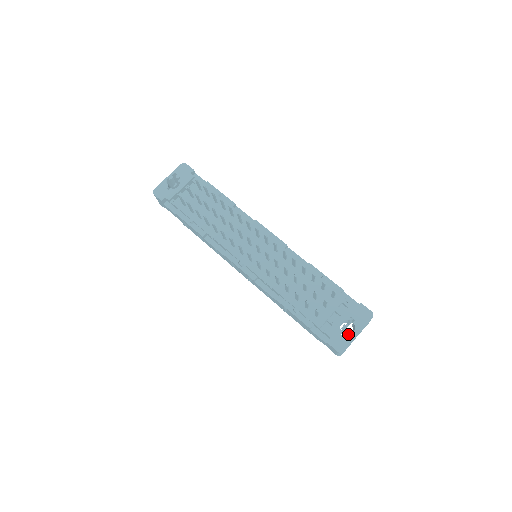
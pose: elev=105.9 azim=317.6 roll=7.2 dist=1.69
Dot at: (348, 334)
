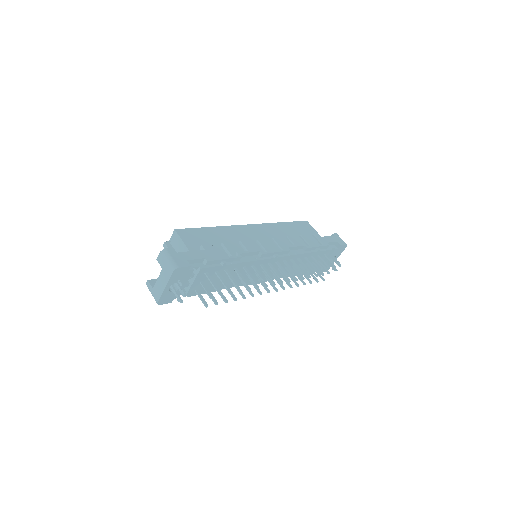
Dot at: occluded
